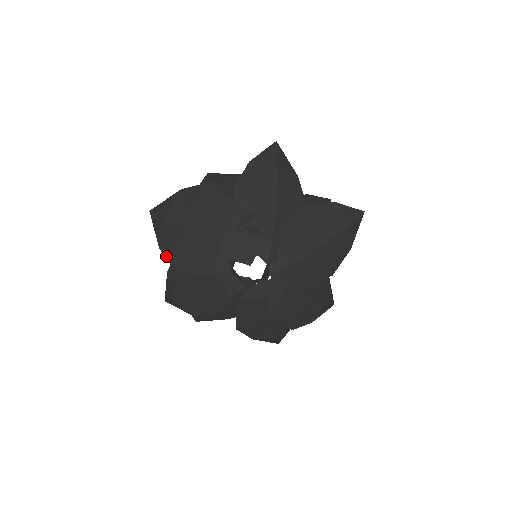
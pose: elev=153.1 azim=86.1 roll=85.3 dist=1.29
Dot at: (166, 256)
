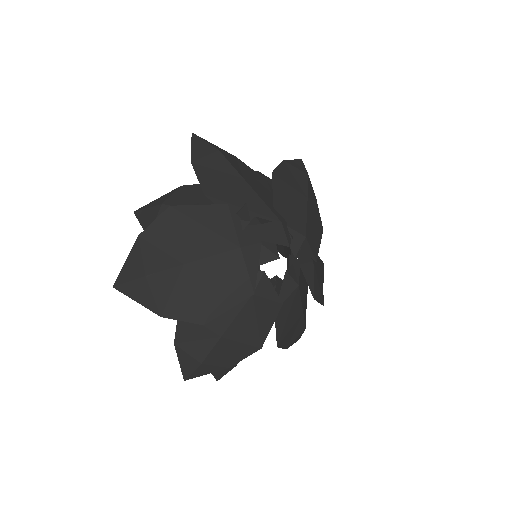
Dot at: (178, 318)
